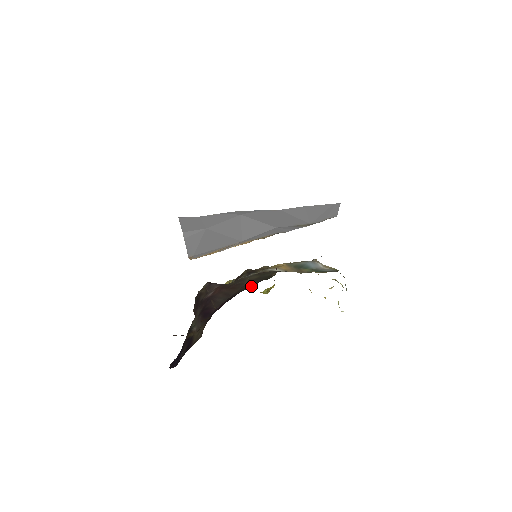
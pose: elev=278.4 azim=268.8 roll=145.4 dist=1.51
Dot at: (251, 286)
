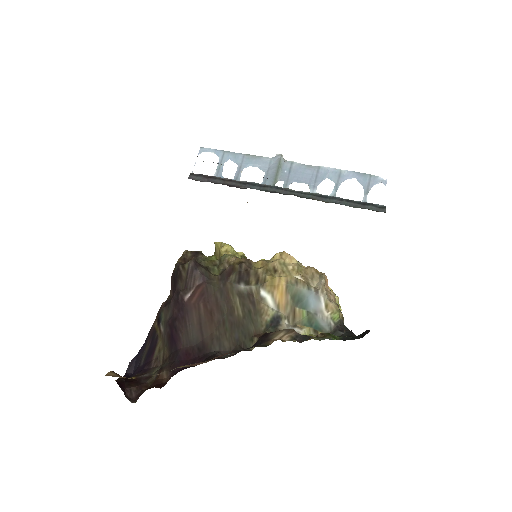
Dot at: (225, 348)
